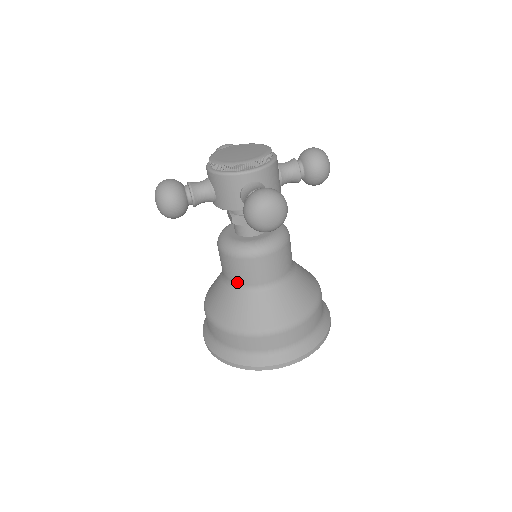
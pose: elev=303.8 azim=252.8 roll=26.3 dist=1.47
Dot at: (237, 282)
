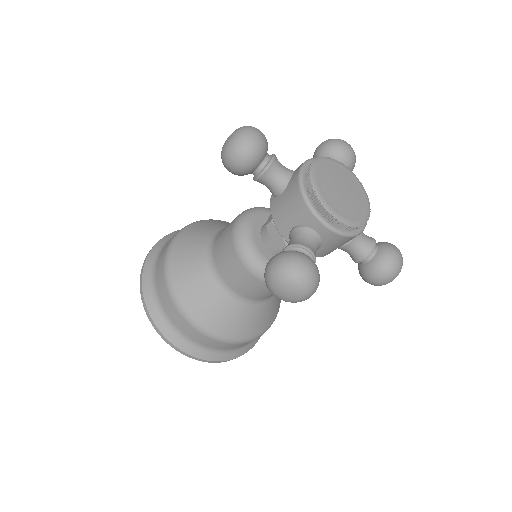
Dot at: (216, 261)
